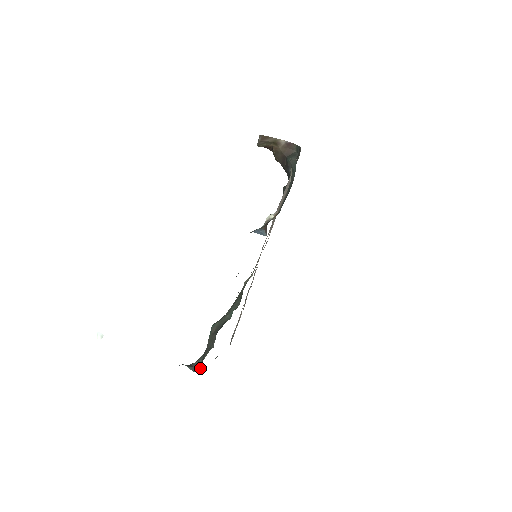
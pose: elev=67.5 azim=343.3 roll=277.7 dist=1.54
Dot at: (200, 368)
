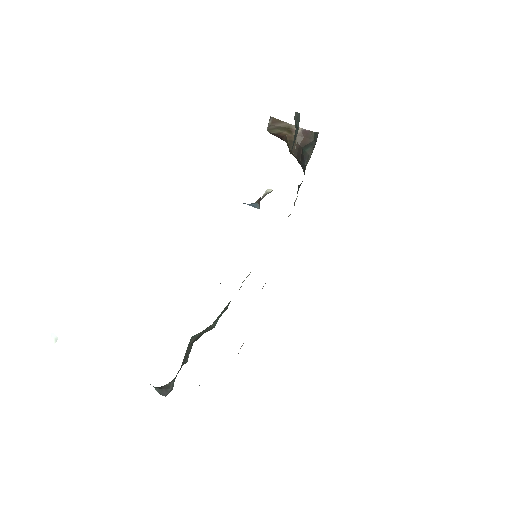
Dot at: (170, 391)
